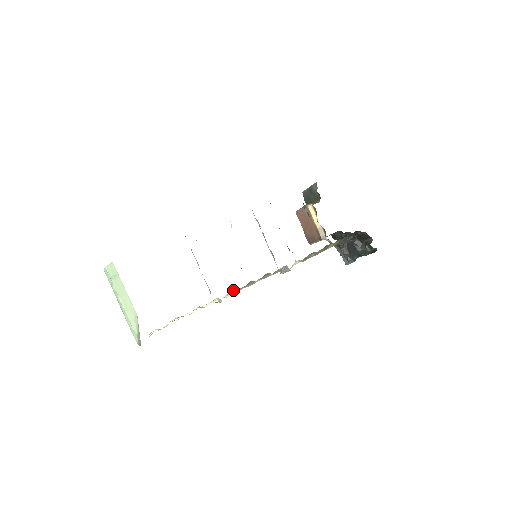
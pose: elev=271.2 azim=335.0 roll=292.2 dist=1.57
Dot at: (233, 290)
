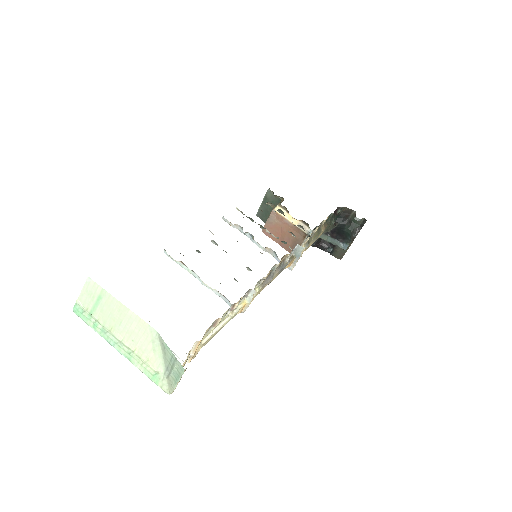
Dot at: (257, 283)
